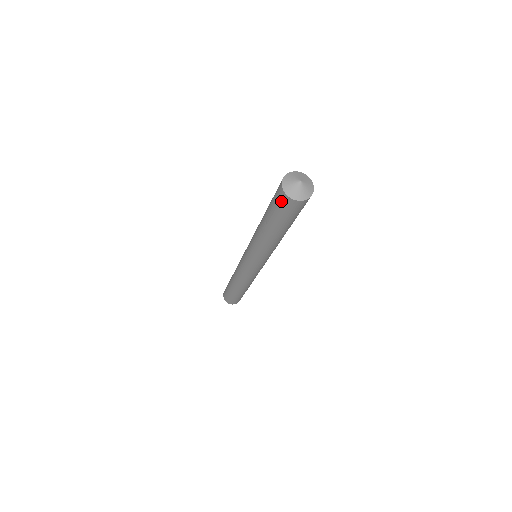
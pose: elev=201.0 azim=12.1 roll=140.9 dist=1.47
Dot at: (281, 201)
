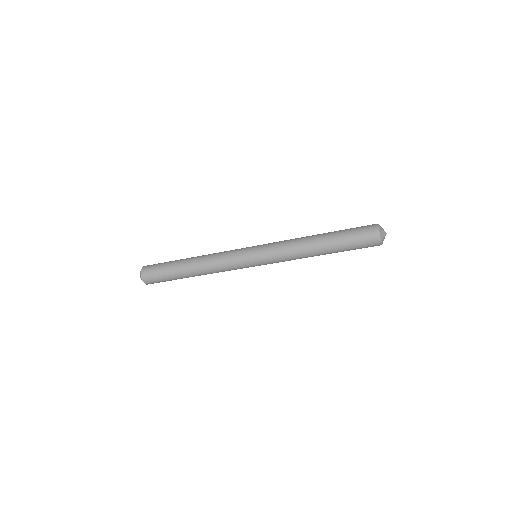
Dot at: (370, 243)
